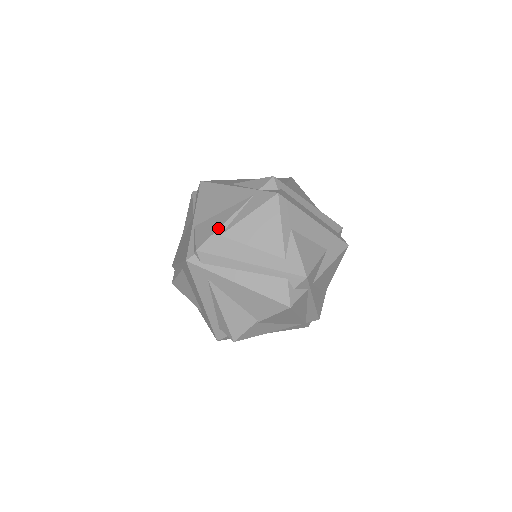
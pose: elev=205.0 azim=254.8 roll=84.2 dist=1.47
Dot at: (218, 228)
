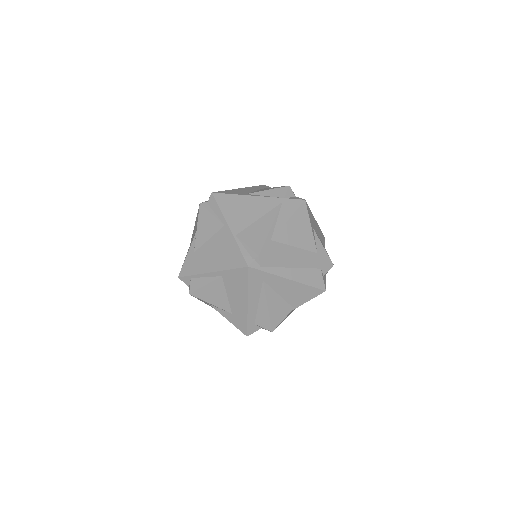
Dot at: (267, 234)
